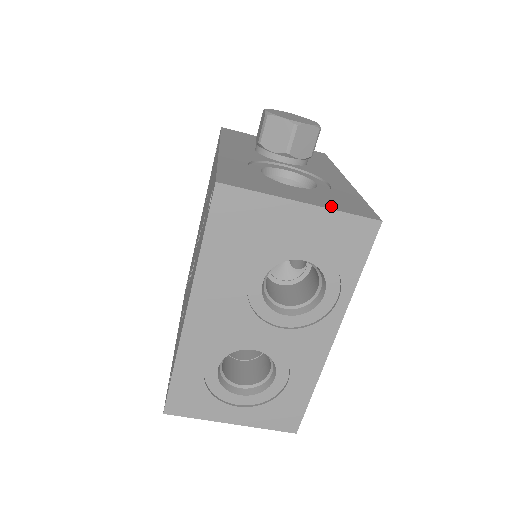
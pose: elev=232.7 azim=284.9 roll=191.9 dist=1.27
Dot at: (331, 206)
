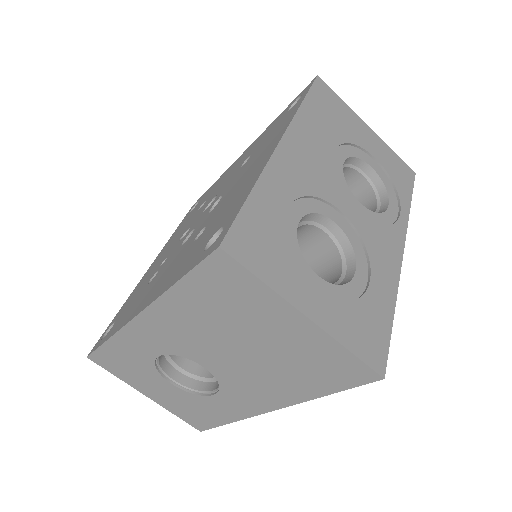
Dot at: occluded
